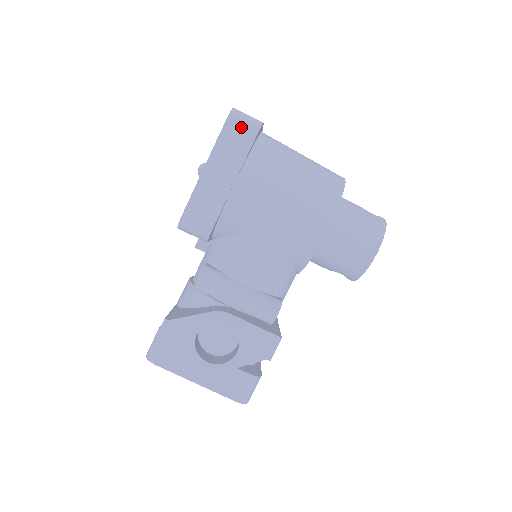
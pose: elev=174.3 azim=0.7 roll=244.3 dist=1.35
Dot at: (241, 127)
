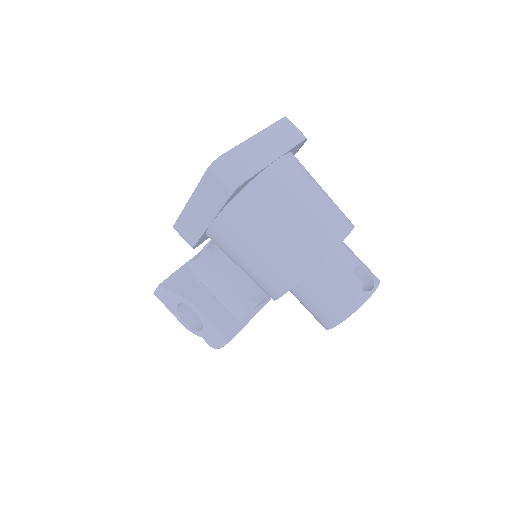
Dot at: (217, 183)
